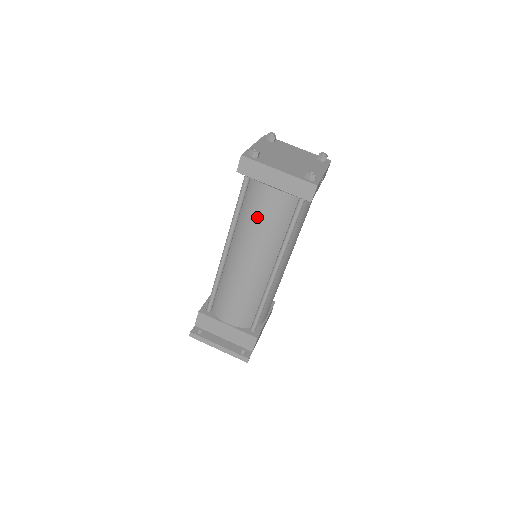
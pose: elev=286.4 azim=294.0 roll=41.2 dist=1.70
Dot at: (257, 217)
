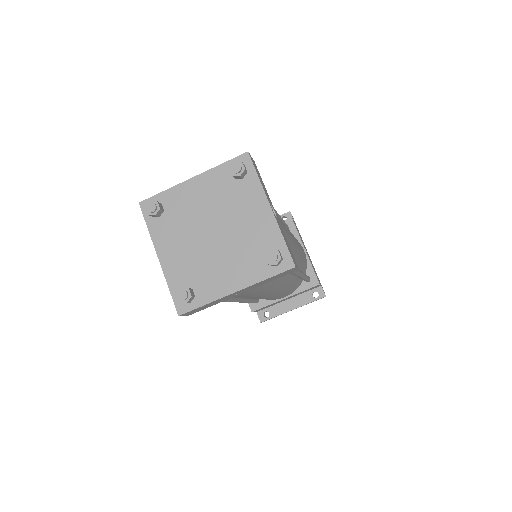
Dot at: (246, 295)
